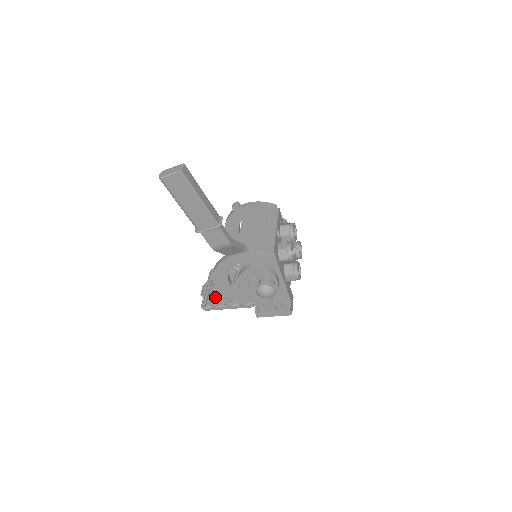
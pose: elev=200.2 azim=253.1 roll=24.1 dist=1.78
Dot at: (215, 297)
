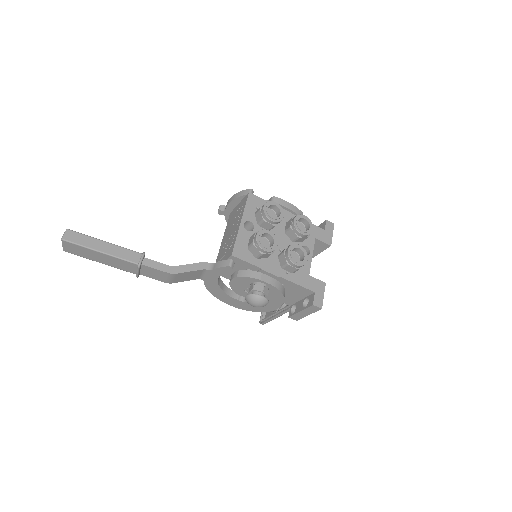
Dot at: occluded
